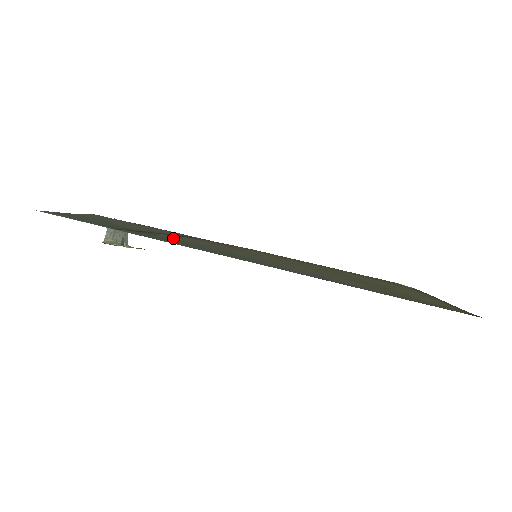
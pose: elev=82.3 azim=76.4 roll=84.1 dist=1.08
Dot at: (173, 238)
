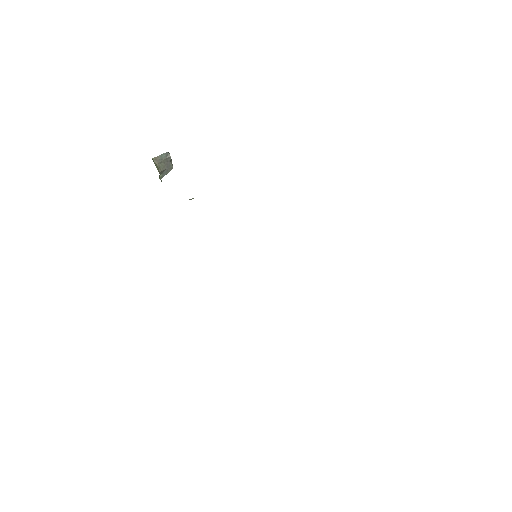
Dot at: occluded
